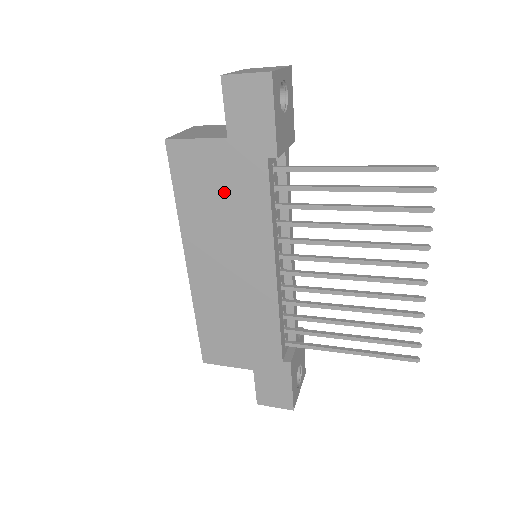
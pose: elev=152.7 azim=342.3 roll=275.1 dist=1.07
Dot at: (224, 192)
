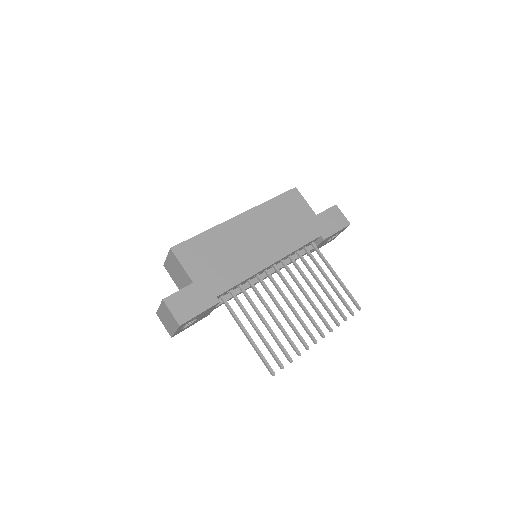
Dot at: (293, 222)
